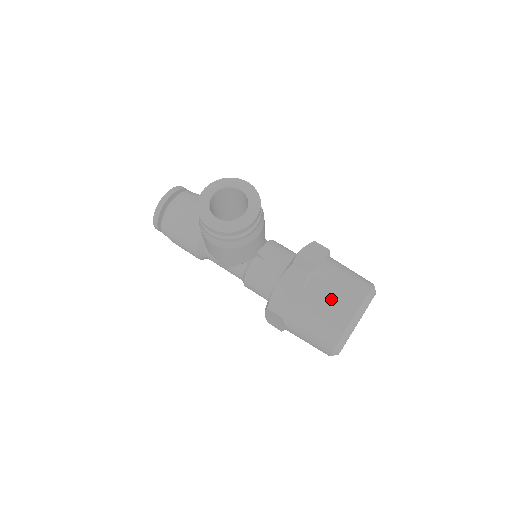
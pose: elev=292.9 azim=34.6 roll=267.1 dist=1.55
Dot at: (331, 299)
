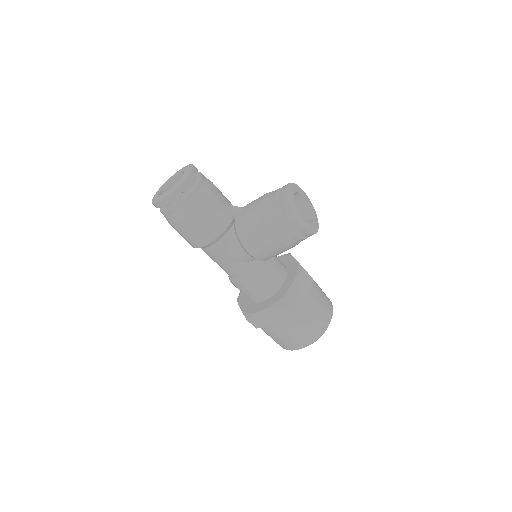
Dot at: (322, 302)
